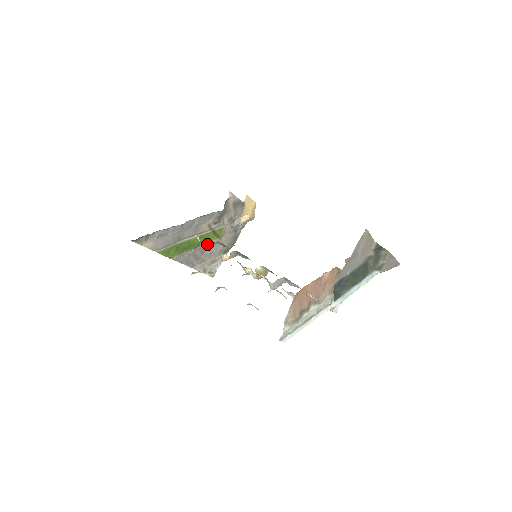
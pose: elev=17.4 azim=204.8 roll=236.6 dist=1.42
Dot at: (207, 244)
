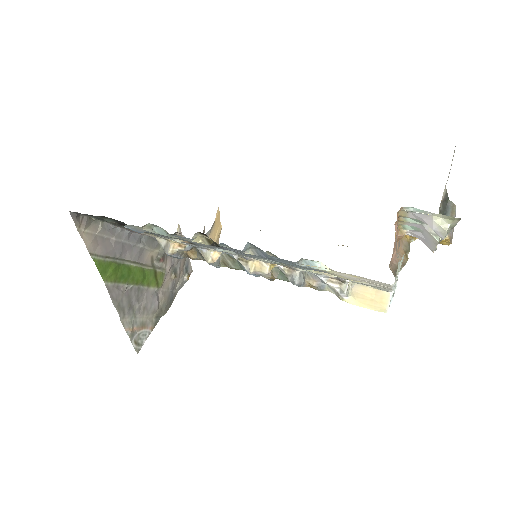
Dot at: (179, 246)
